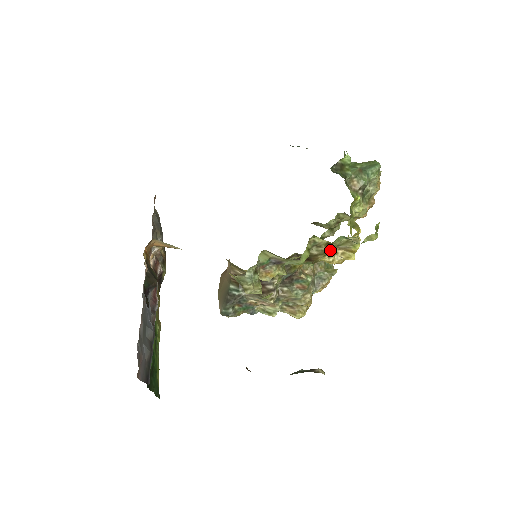
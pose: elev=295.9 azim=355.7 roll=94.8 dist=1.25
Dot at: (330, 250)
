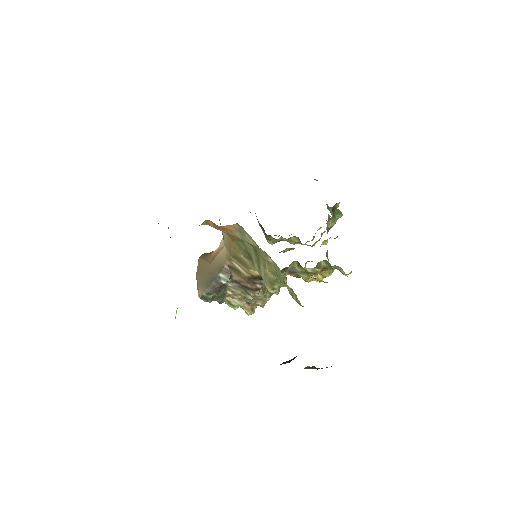
Dot at: (320, 272)
